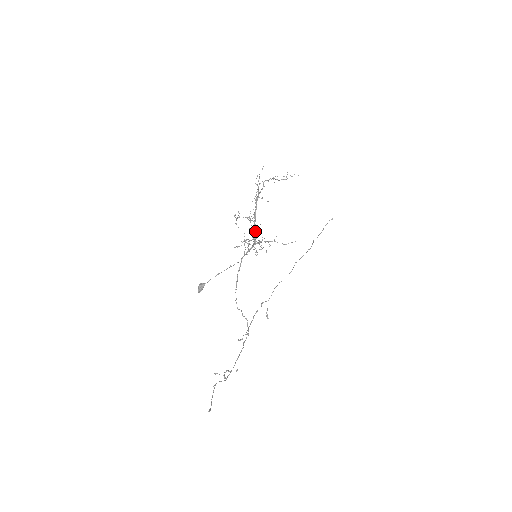
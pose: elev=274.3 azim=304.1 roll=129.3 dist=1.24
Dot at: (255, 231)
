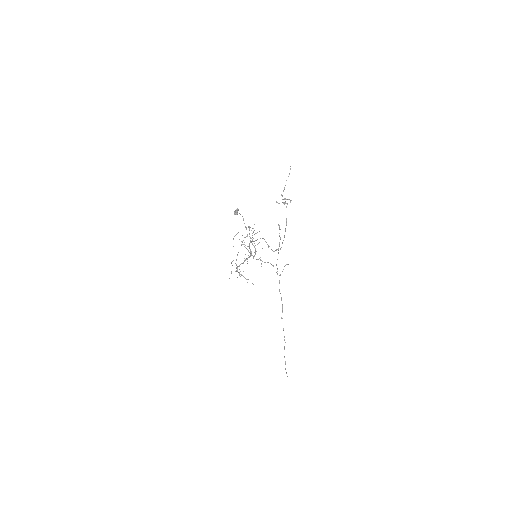
Dot at: (248, 251)
